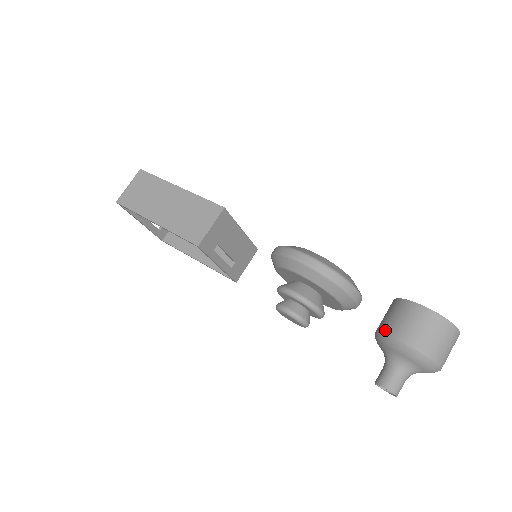
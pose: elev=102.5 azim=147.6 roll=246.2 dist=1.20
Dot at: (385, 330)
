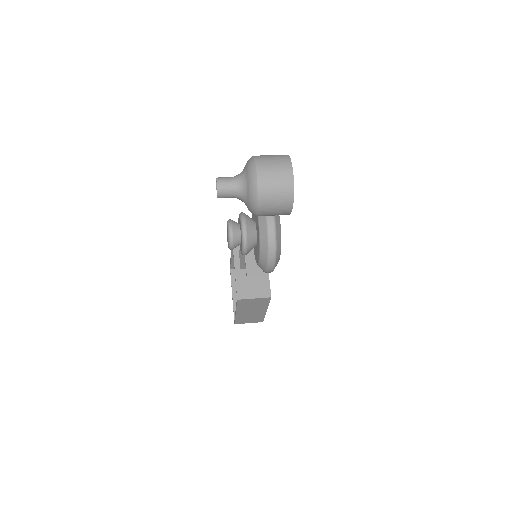
Dot at: occluded
